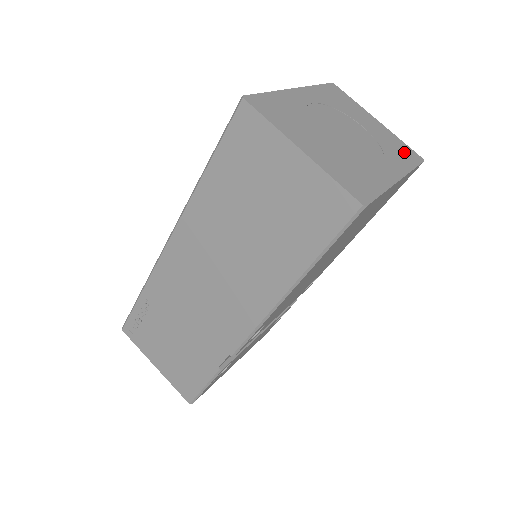
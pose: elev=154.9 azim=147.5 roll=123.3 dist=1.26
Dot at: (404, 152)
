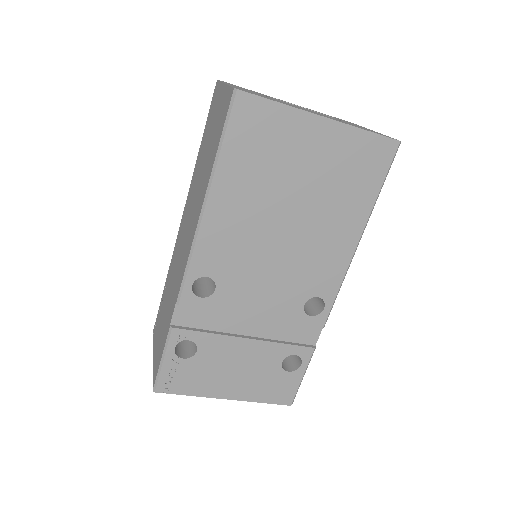
Dot at: occluded
